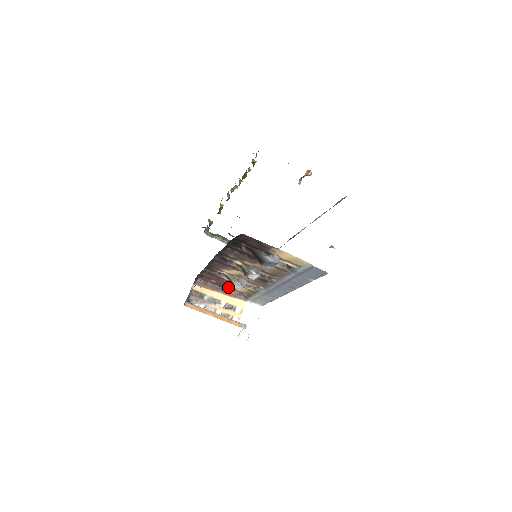
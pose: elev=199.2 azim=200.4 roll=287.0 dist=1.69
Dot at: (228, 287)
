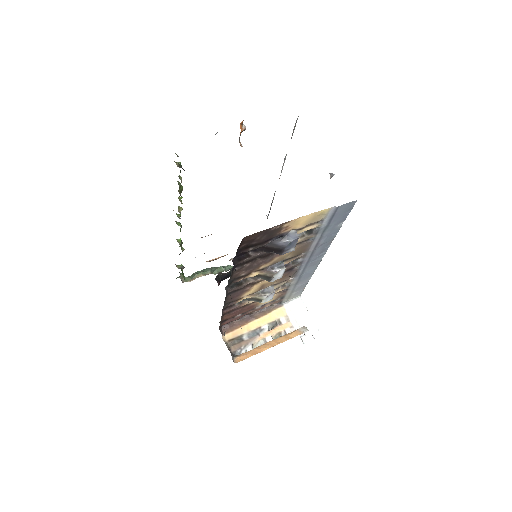
Dot at: (256, 308)
